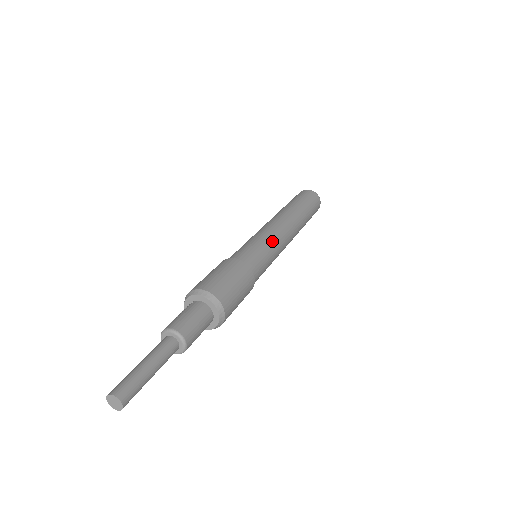
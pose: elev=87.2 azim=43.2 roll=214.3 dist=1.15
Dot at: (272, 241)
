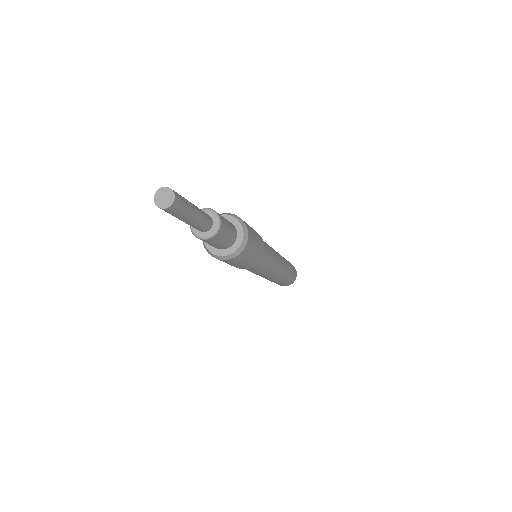
Dot at: (275, 256)
